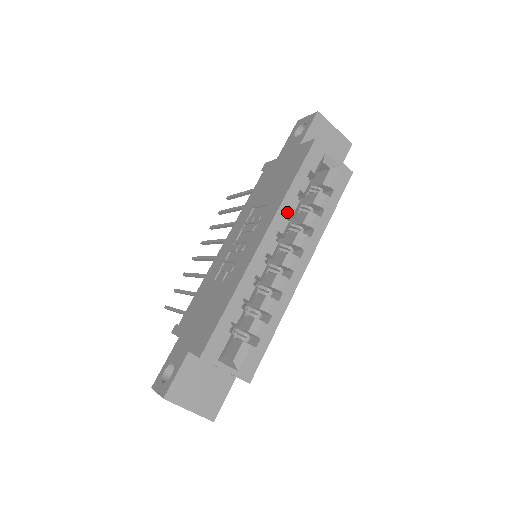
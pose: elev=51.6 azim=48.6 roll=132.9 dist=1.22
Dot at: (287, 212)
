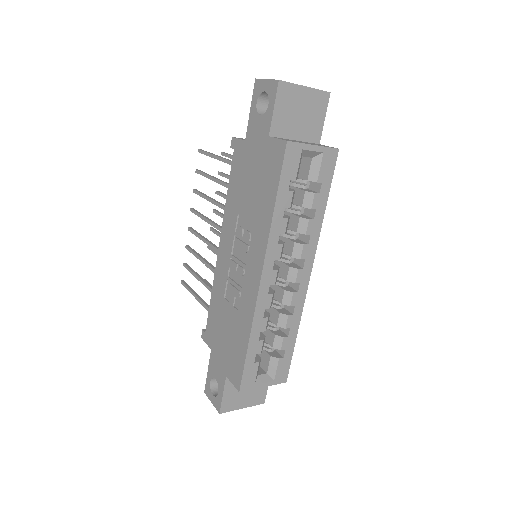
Dot at: (278, 238)
